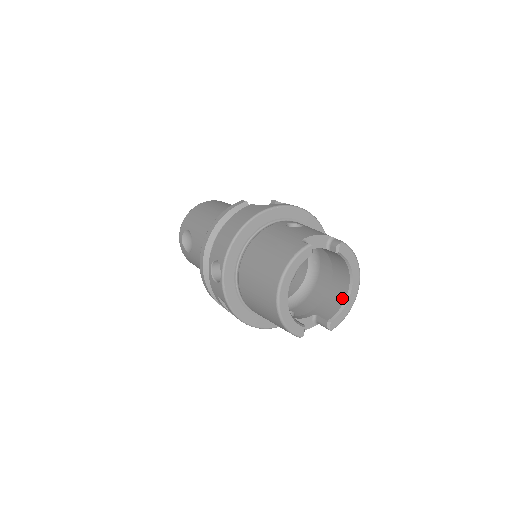
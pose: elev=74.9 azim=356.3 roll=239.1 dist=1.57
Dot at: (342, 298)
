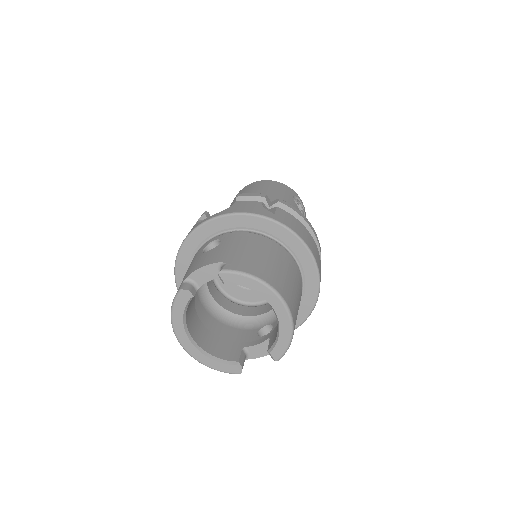
Dot at: occluded
